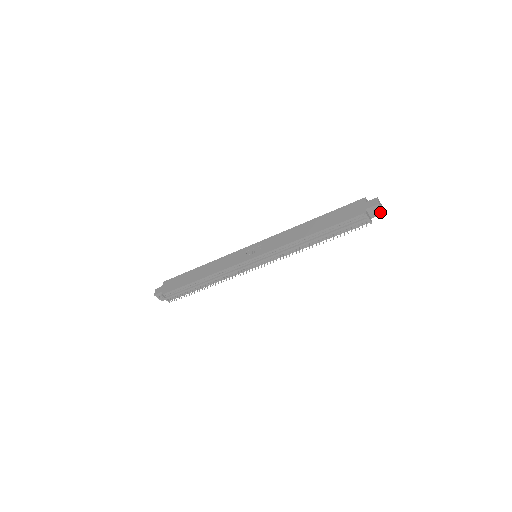
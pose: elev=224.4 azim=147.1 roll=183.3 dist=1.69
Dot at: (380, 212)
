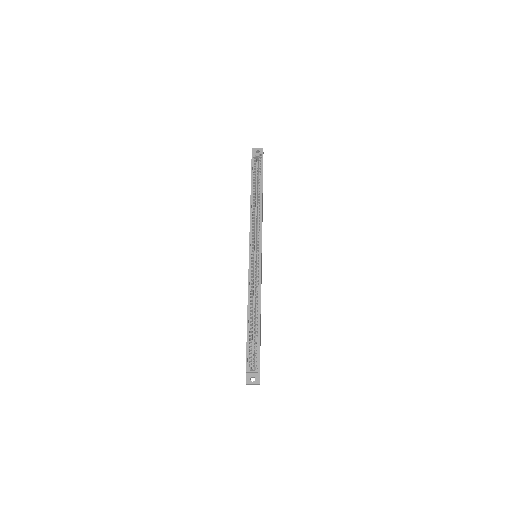
Dot at: occluded
